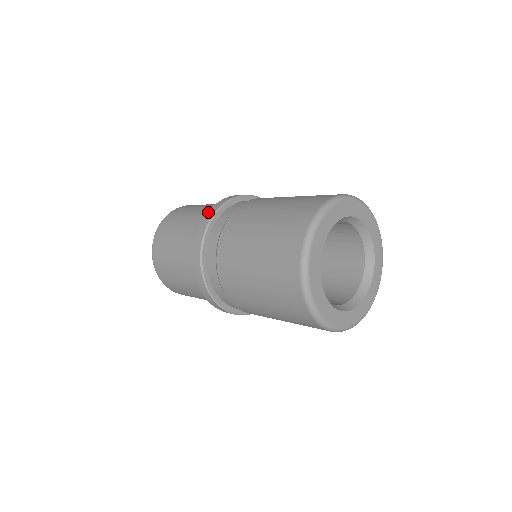
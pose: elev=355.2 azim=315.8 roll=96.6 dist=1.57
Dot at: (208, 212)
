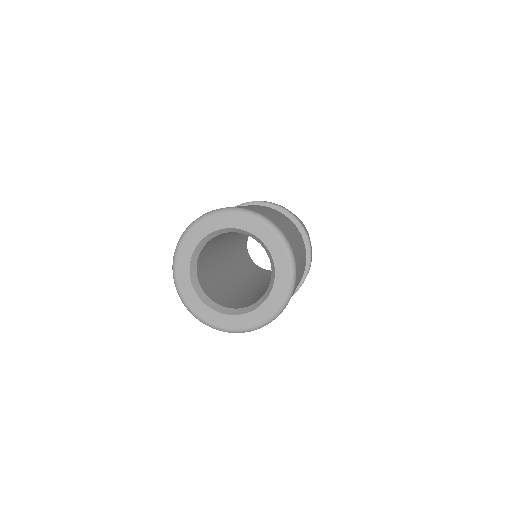
Dot at: occluded
